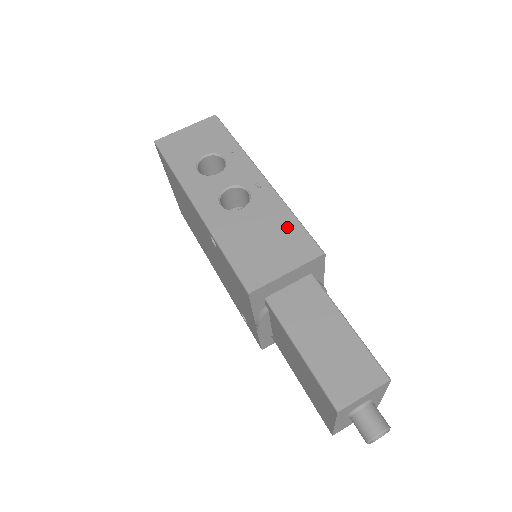
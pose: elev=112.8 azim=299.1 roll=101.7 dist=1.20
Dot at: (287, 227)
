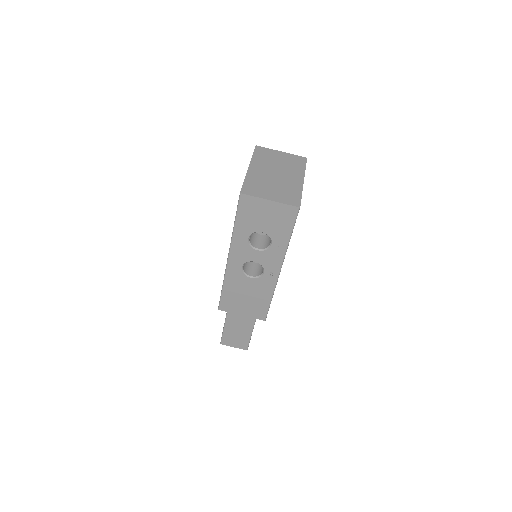
Dot at: (262, 301)
